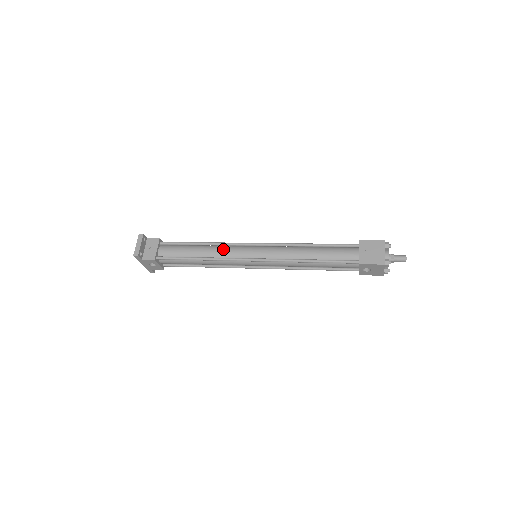
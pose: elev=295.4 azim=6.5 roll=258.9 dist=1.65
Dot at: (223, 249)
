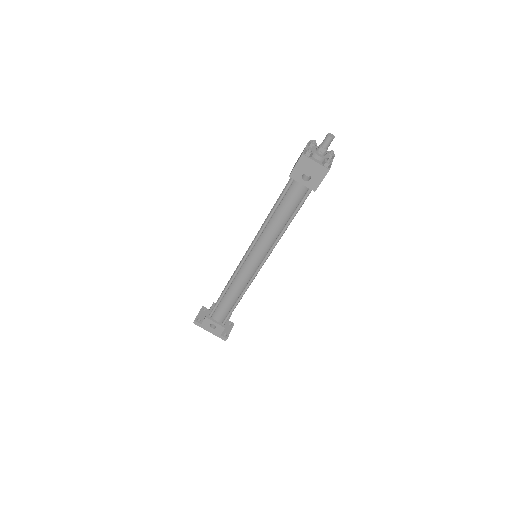
Dot at: occluded
